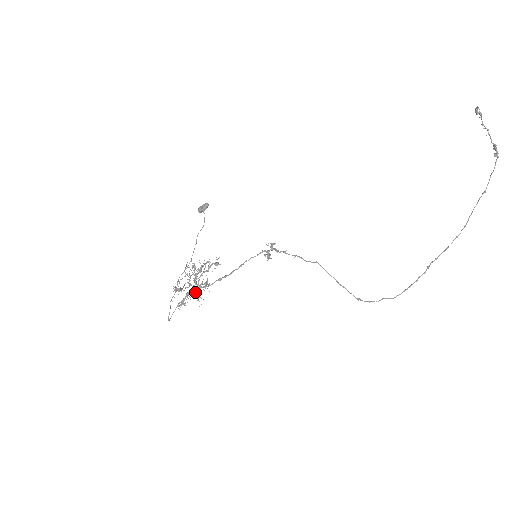
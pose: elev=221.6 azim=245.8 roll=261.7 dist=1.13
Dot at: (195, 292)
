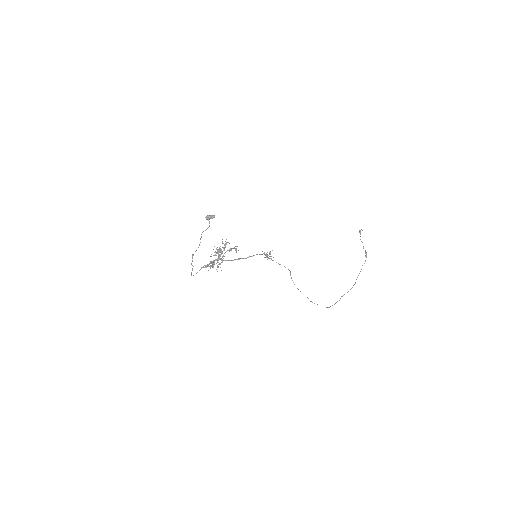
Dot at: (213, 264)
